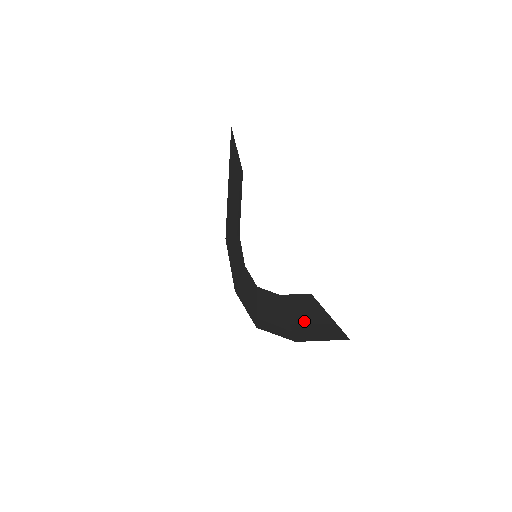
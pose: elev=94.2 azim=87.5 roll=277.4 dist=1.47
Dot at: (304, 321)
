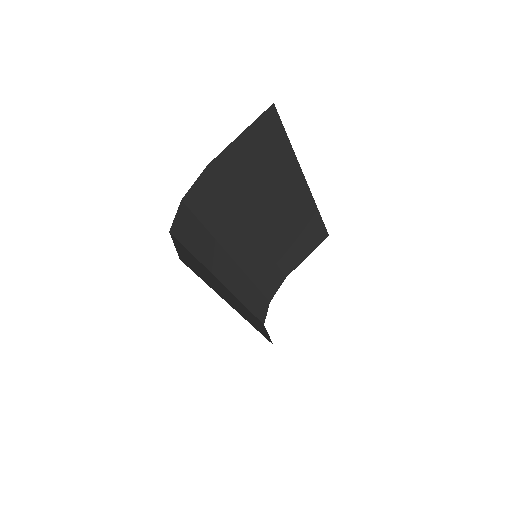
Dot at: occluded
